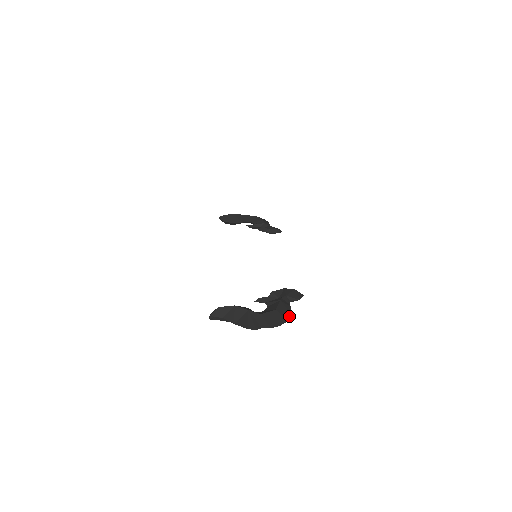
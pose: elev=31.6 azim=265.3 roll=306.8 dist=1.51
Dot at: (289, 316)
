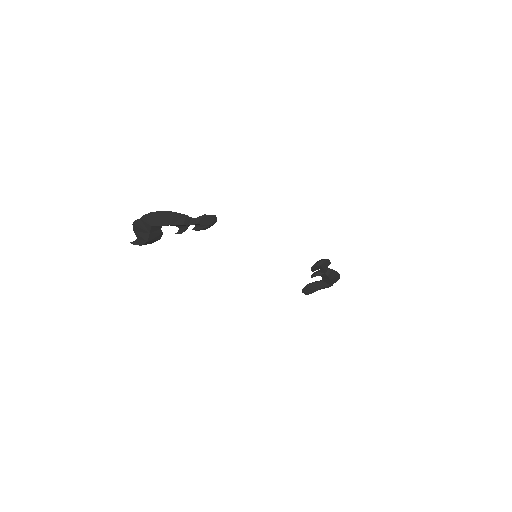
Dot at: (170, 211)
